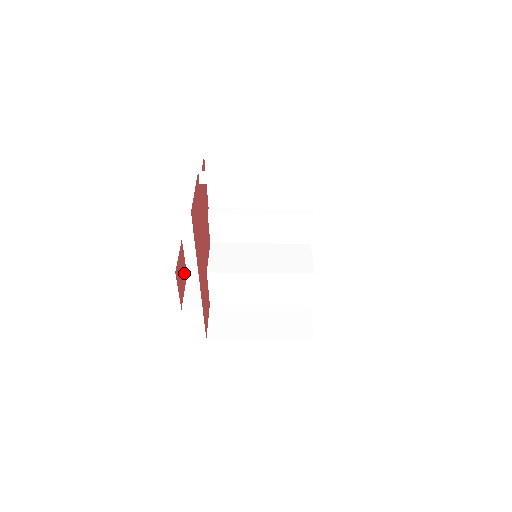
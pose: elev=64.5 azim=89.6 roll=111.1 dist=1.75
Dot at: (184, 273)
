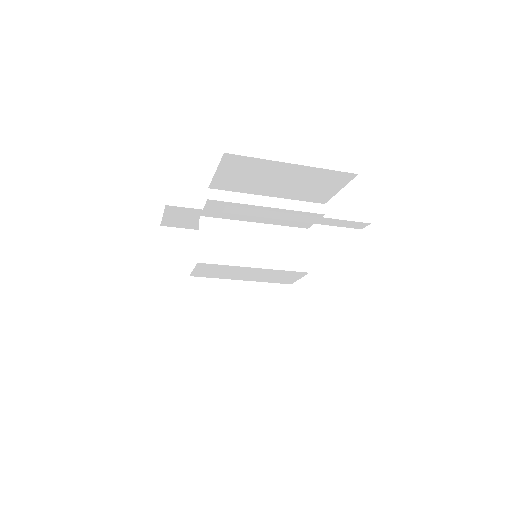
Dot at: occluded
